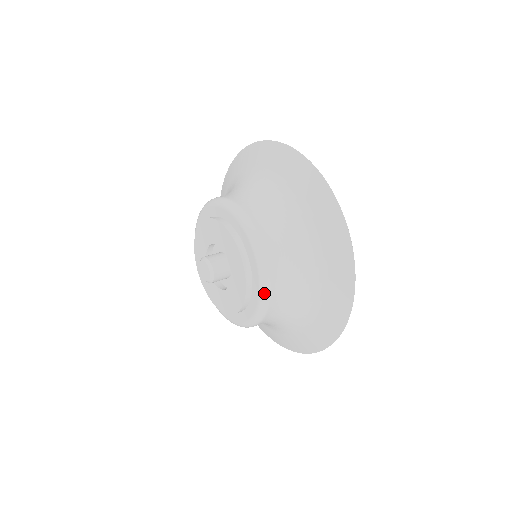
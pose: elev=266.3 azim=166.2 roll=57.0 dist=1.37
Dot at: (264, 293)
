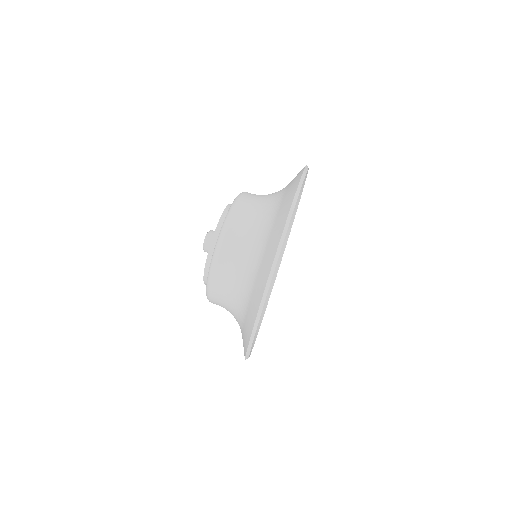
Dot at: (209, 273)
